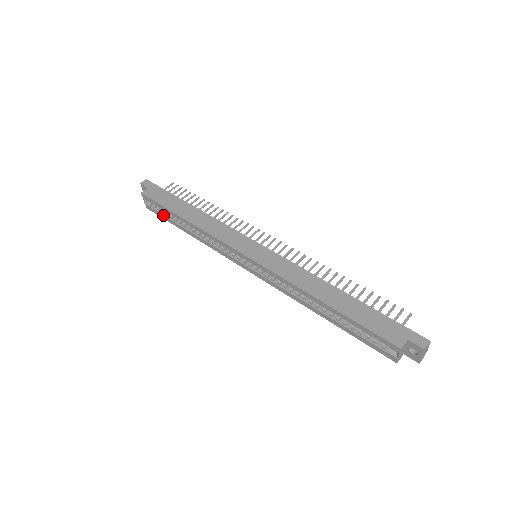
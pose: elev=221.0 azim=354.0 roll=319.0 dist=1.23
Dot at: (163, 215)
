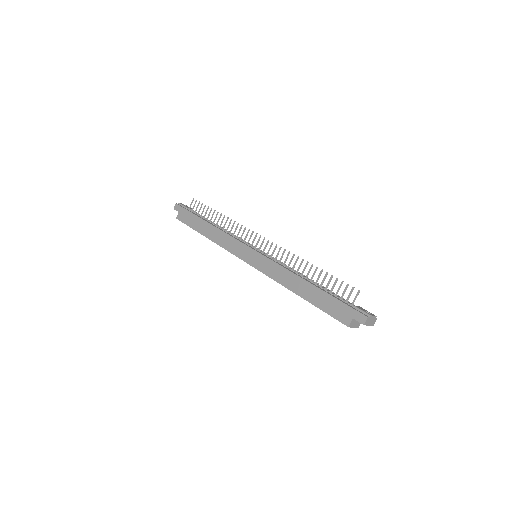
Dot at: occluded
